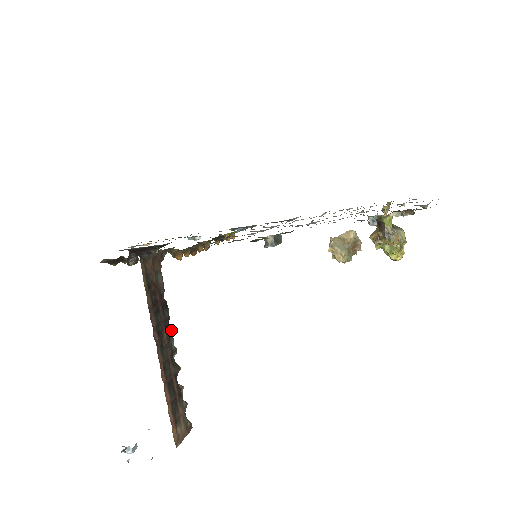
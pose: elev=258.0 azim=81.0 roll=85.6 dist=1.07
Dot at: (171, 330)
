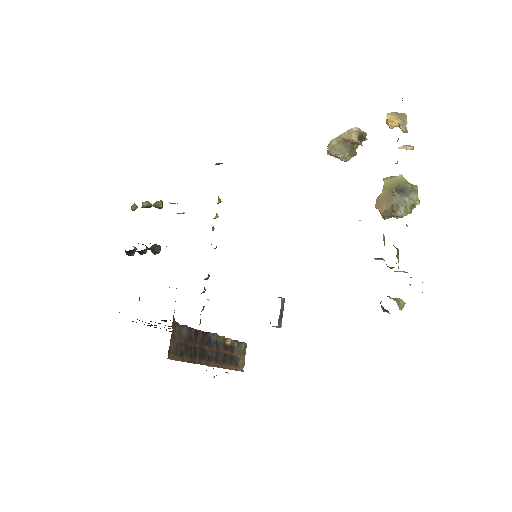
Dot at: (208, 336)
